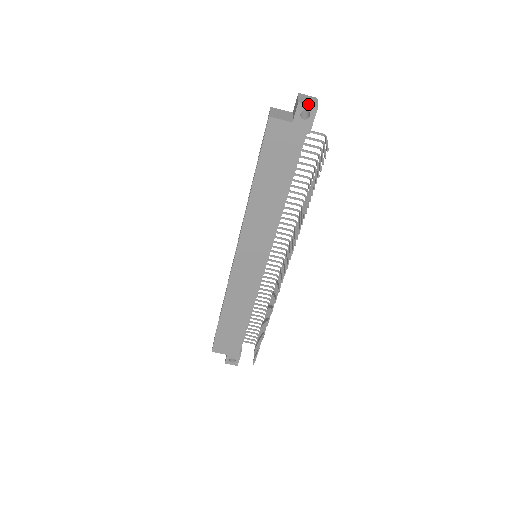
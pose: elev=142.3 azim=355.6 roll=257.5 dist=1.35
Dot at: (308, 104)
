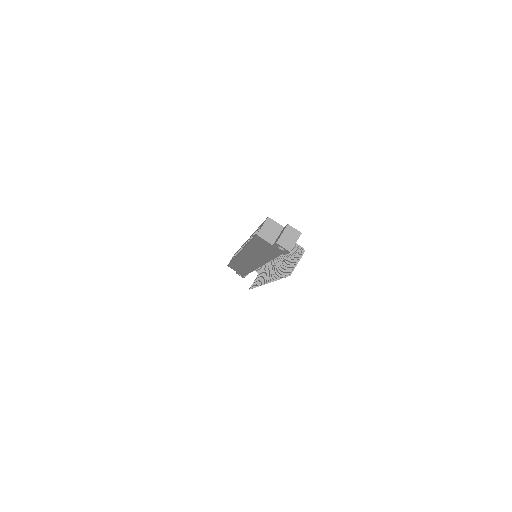
Dot at: (283, 247)
